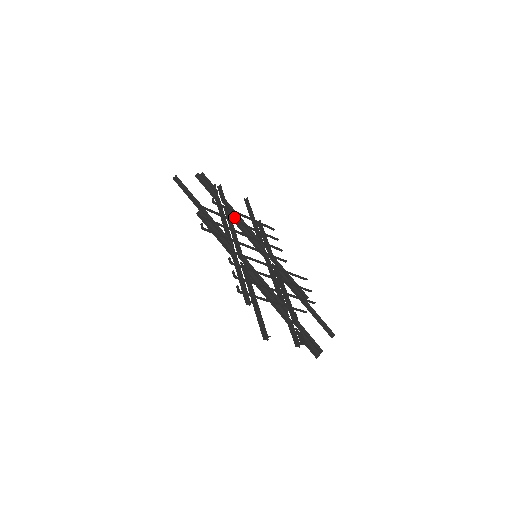
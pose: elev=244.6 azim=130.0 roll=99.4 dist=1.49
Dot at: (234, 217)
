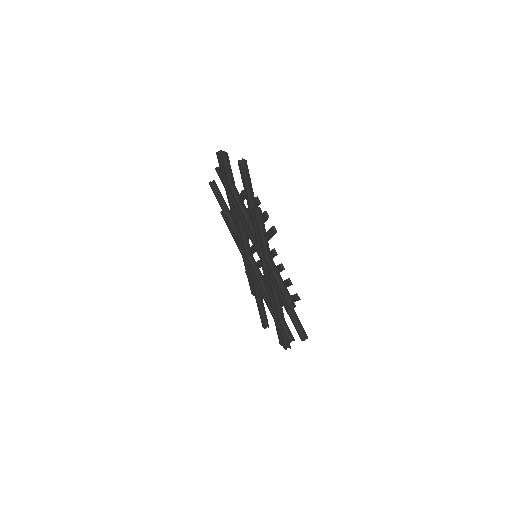
Dot at: occluded
